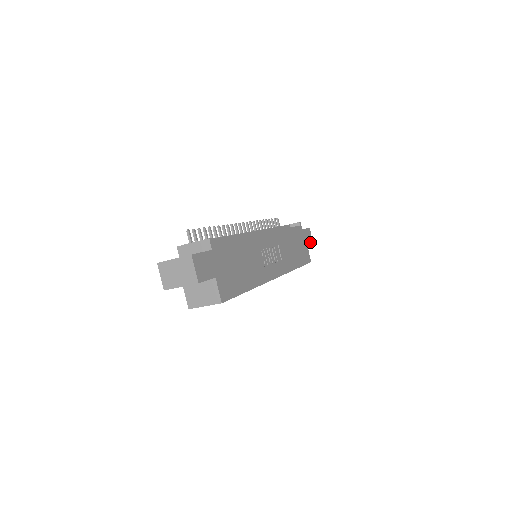
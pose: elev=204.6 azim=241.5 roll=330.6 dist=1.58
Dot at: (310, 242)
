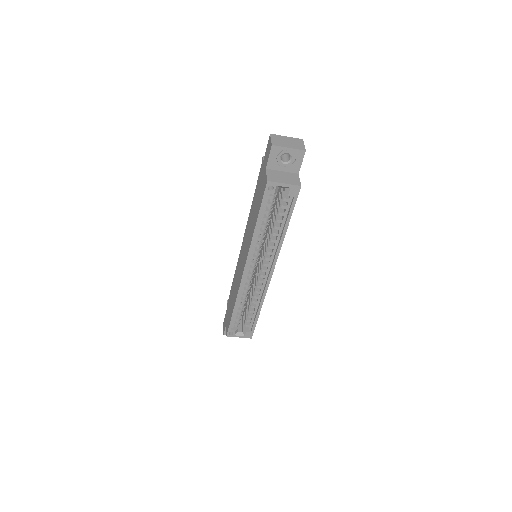
Dot at: occluded
